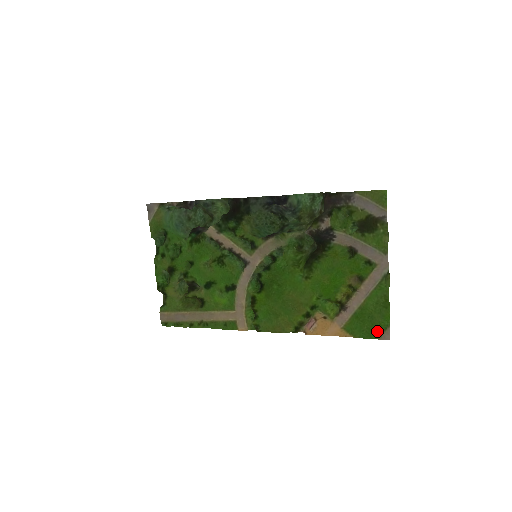
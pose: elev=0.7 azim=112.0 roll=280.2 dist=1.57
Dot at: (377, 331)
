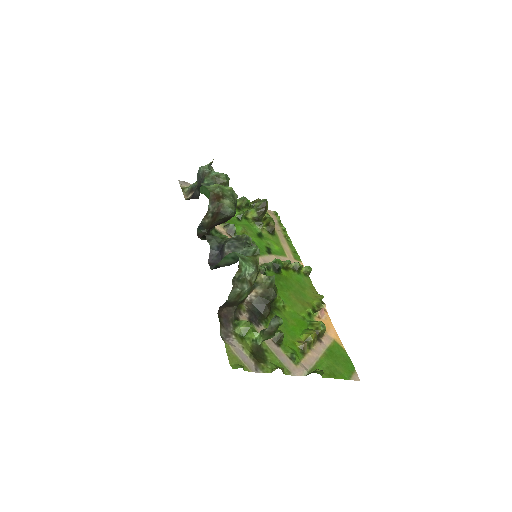
Dot at: (349, 369)
